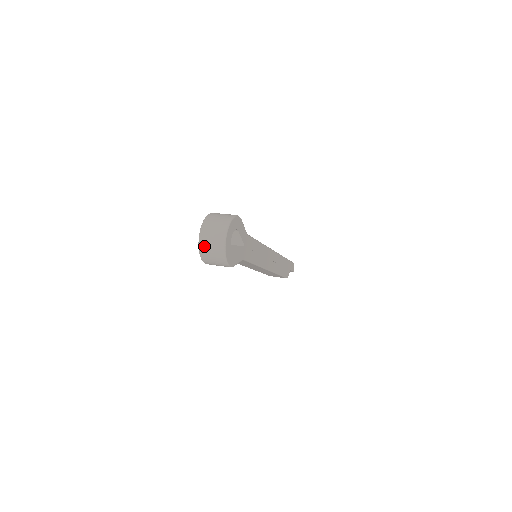
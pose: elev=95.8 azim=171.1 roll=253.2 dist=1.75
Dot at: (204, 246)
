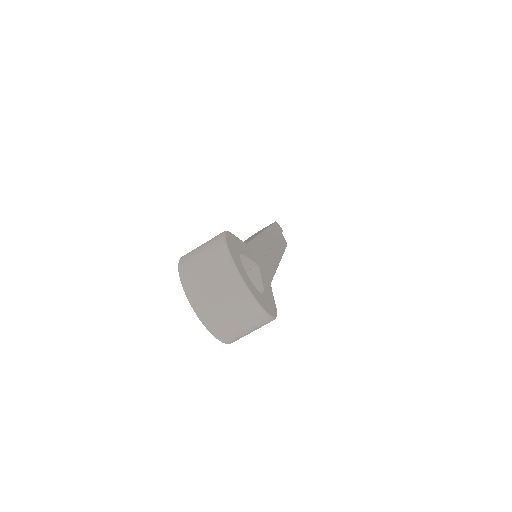
Dot at: (219, 325)
